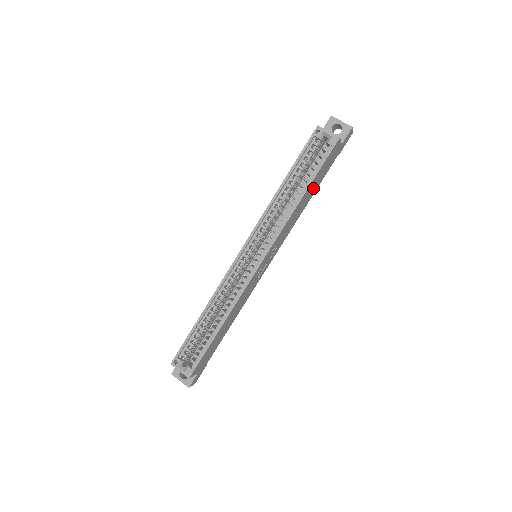
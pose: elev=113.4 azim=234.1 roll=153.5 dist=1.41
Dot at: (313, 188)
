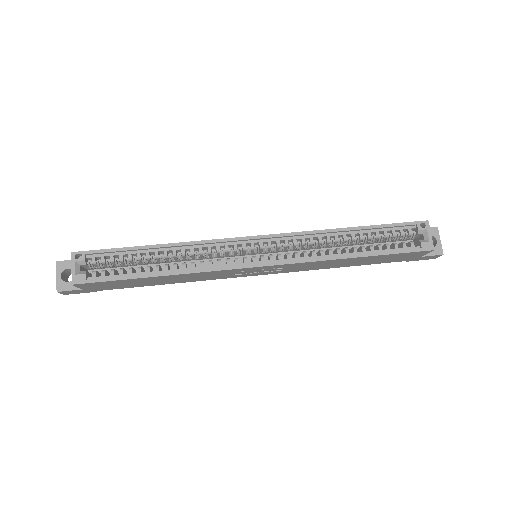
Dot at: (364, 261)
